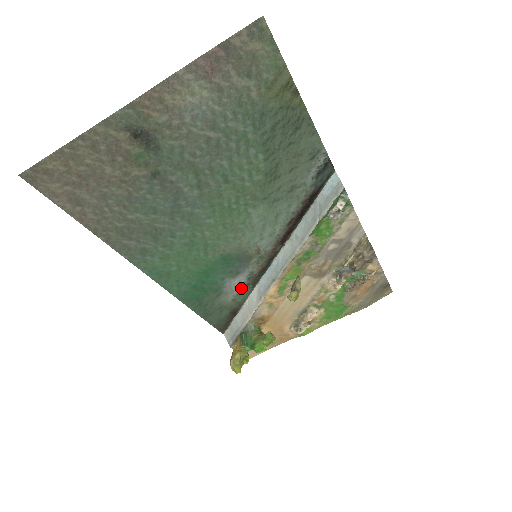
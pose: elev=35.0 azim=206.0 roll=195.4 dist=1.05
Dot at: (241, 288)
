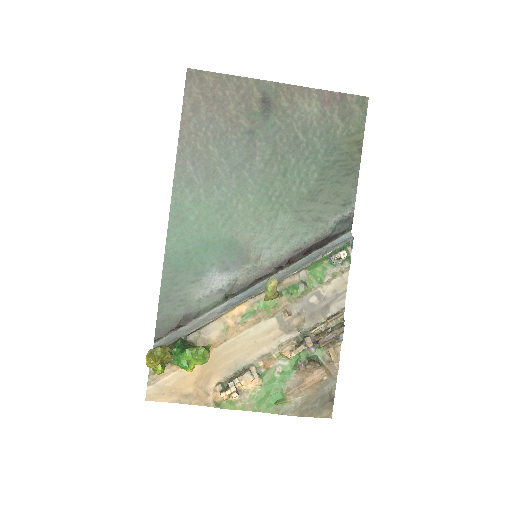
Dot at: (216, 291)
